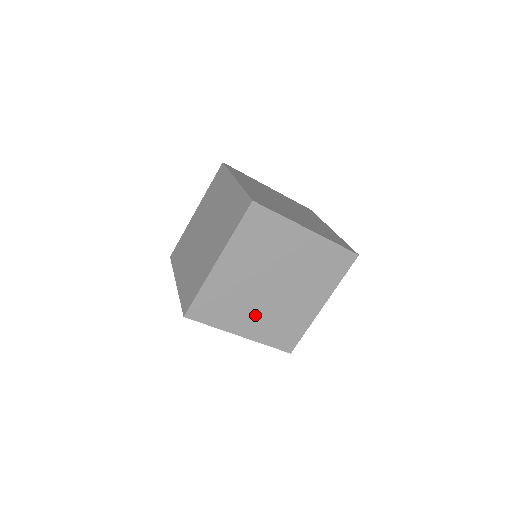
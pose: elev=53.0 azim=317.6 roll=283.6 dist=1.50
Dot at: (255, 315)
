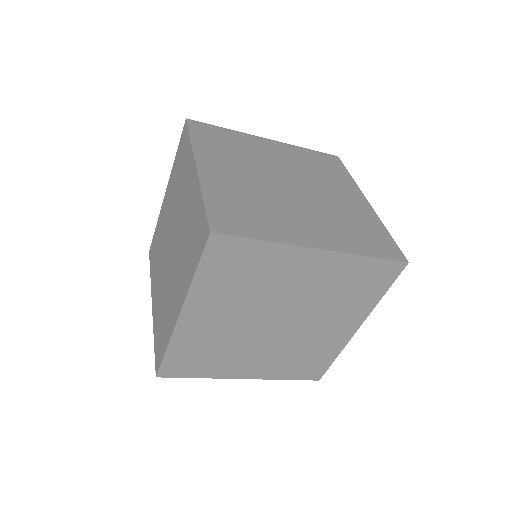
Dot at: (258, 356)
